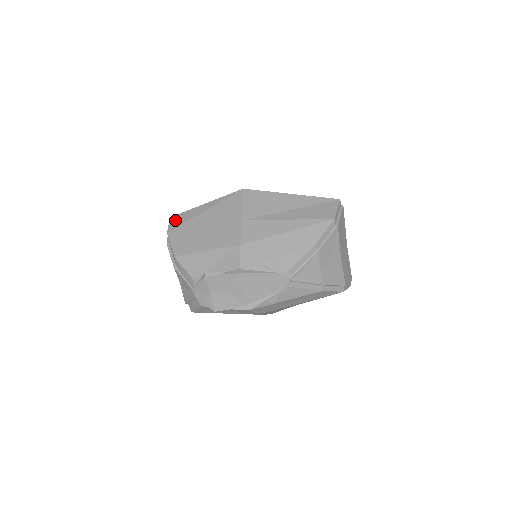
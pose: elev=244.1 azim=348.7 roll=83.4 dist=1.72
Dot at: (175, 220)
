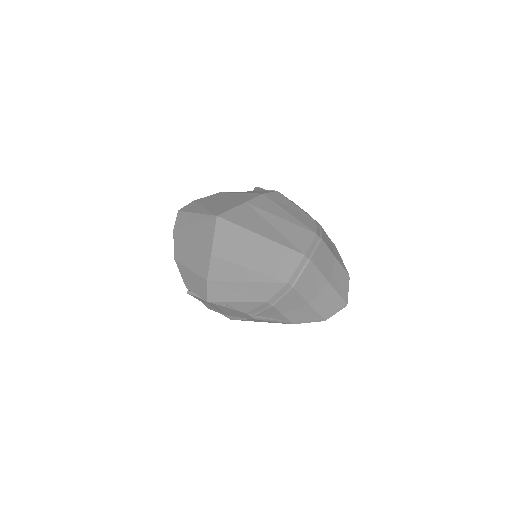
Dot at: (179, 218)
